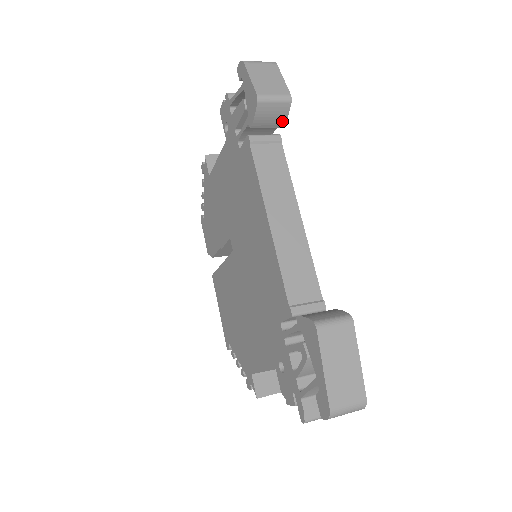
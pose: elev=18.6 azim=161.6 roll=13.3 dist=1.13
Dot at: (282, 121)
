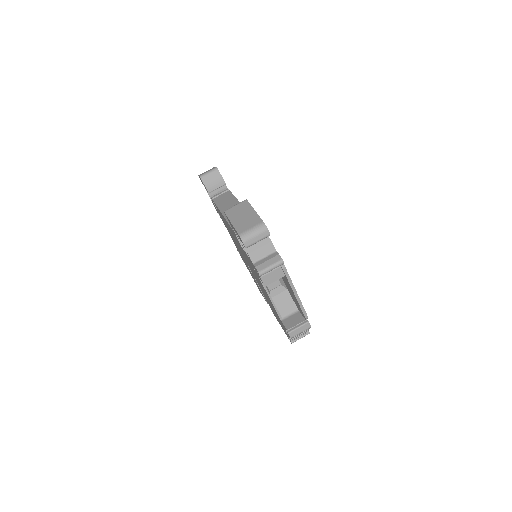
Dot at: (221, 180)
